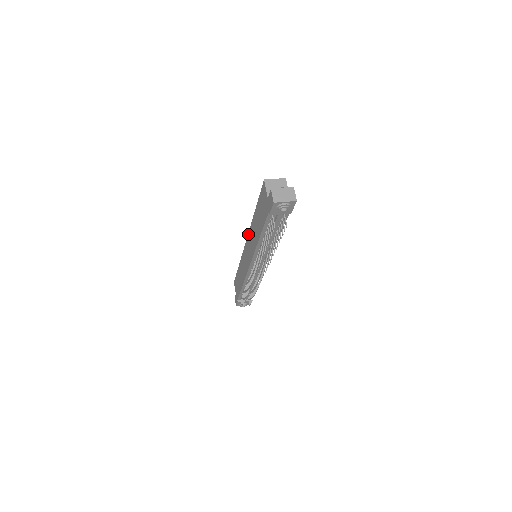
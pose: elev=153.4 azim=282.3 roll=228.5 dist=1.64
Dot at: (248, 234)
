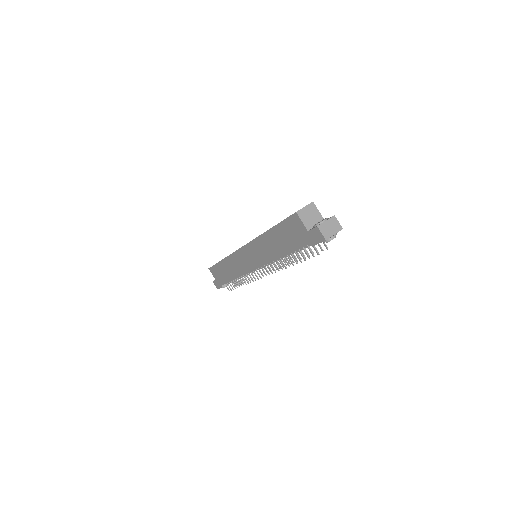
Dot at: (250, 243)
